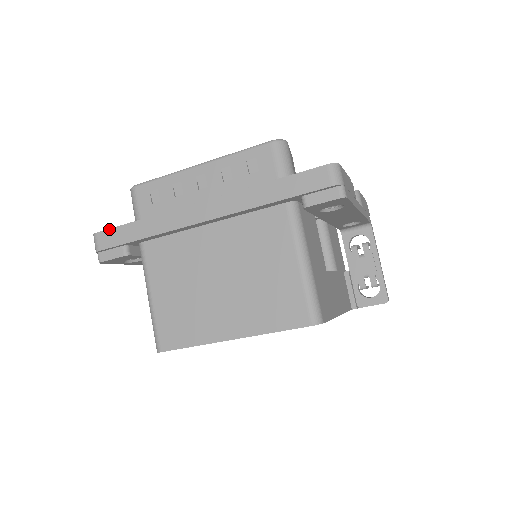
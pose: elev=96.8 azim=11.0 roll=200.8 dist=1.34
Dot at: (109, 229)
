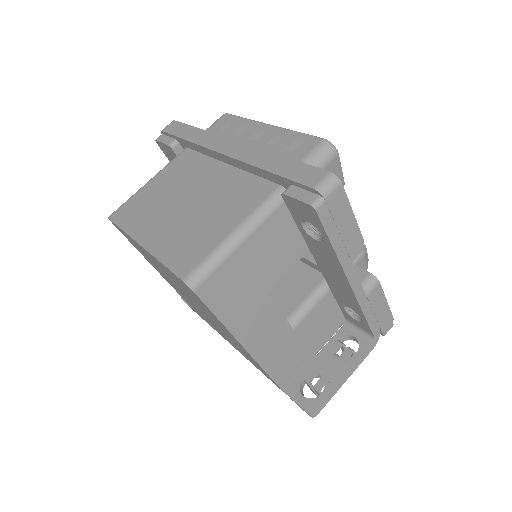
Dot at: (181, 122)
